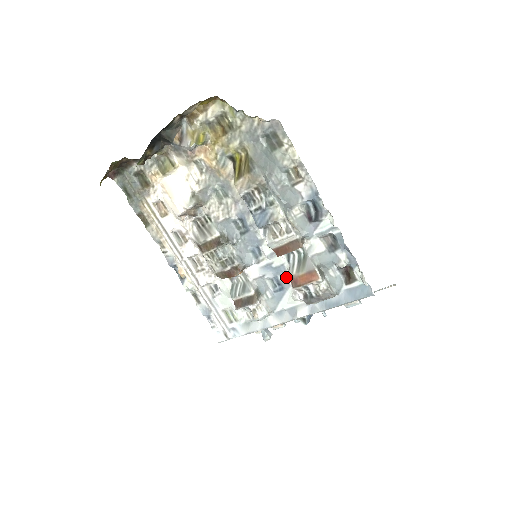
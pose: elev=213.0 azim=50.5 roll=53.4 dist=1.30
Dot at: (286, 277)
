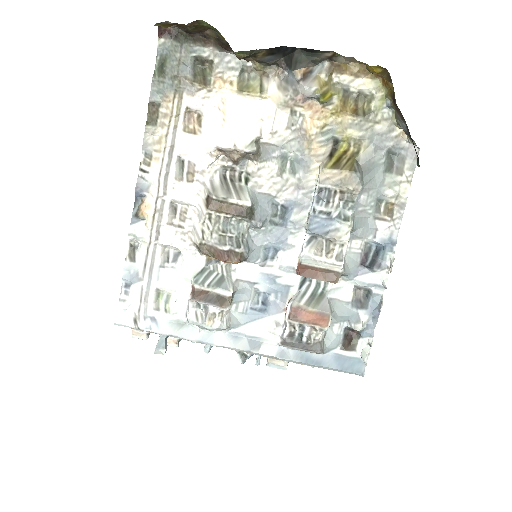
Dot at: (281, 301)
